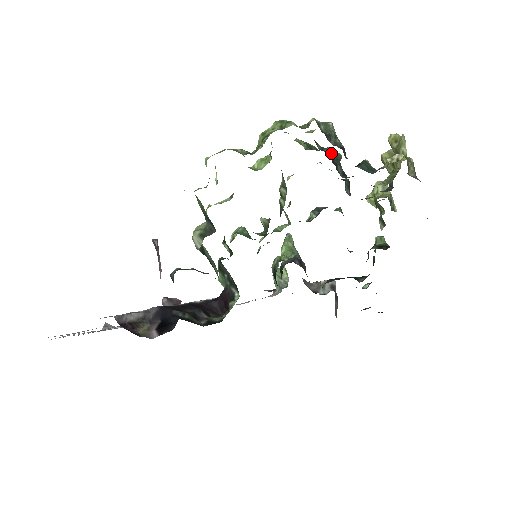
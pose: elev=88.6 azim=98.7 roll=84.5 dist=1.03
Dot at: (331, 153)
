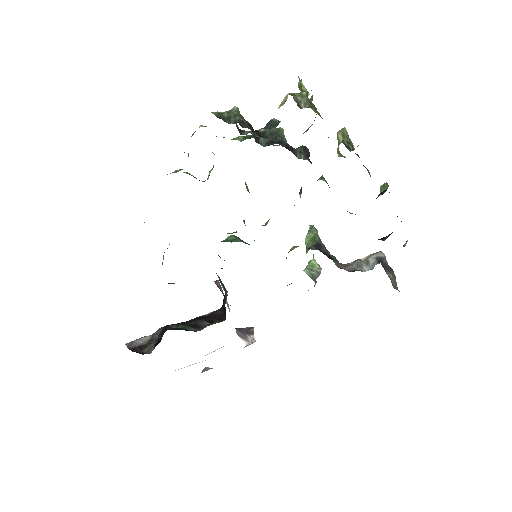
Dot at: (263, 132)
